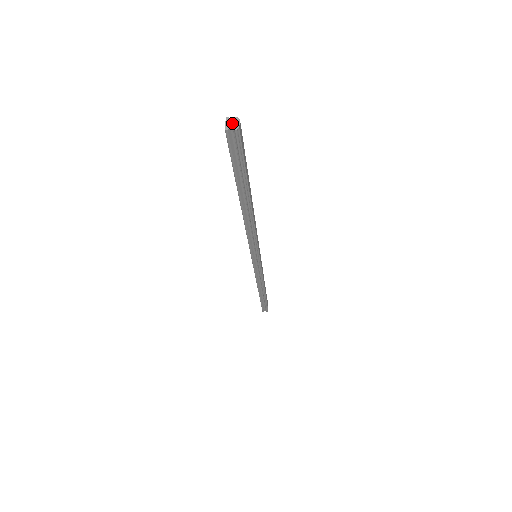
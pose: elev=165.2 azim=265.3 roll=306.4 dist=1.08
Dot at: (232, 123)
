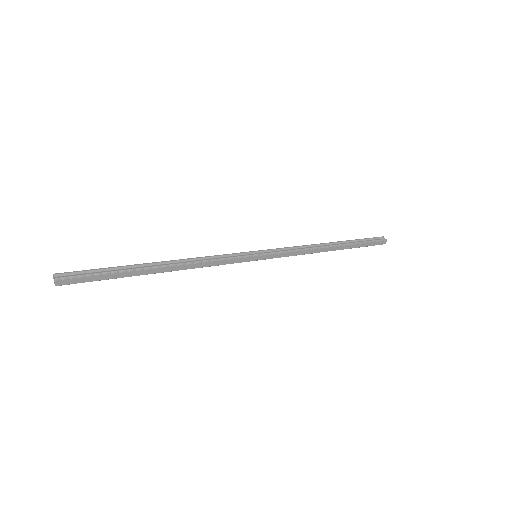
Dot at: (54, 280)
